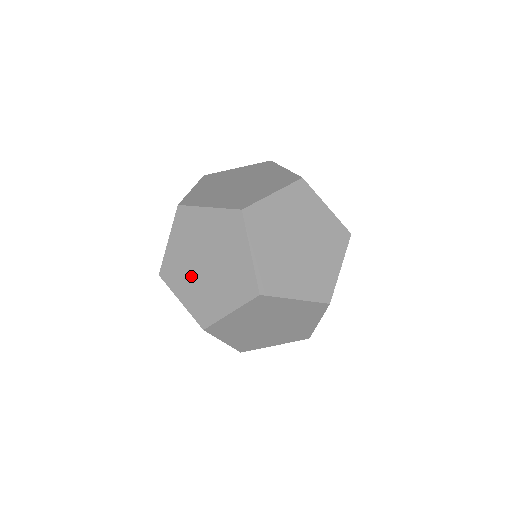
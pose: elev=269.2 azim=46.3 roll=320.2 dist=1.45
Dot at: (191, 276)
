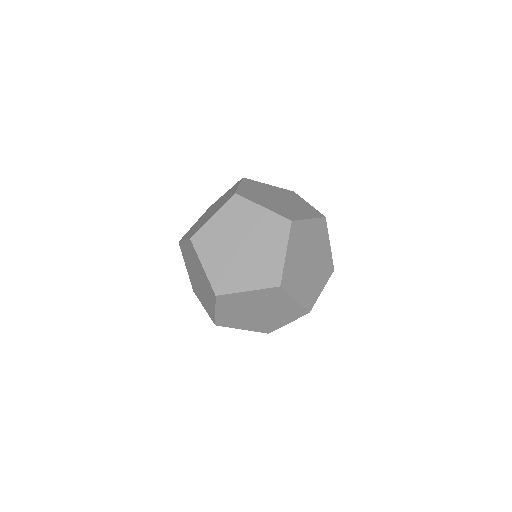
Dot at: (199, 289)
